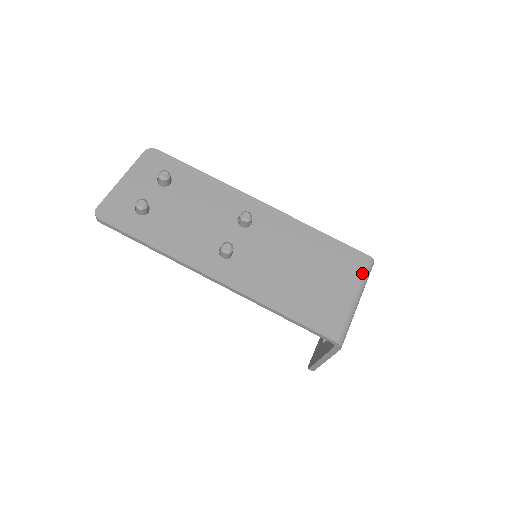
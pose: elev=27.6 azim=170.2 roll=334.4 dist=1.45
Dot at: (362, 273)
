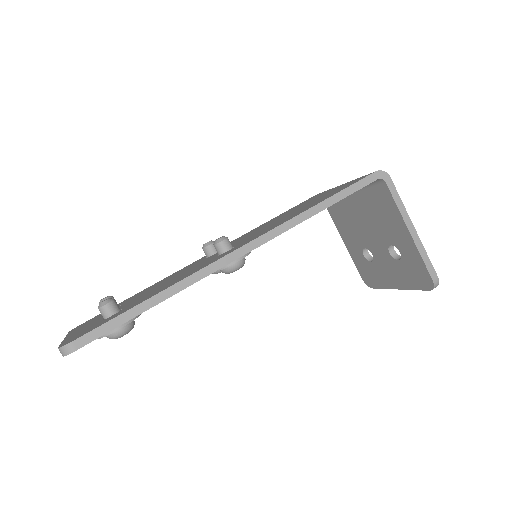
Dot at: (327, 190)
